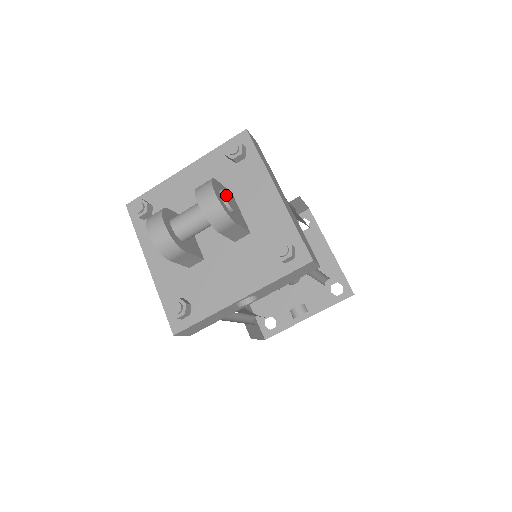
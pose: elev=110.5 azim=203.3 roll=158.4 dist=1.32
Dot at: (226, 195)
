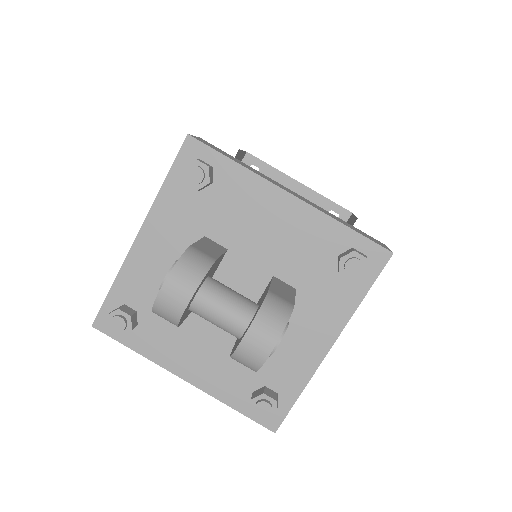
Dot at: (282, 335)
